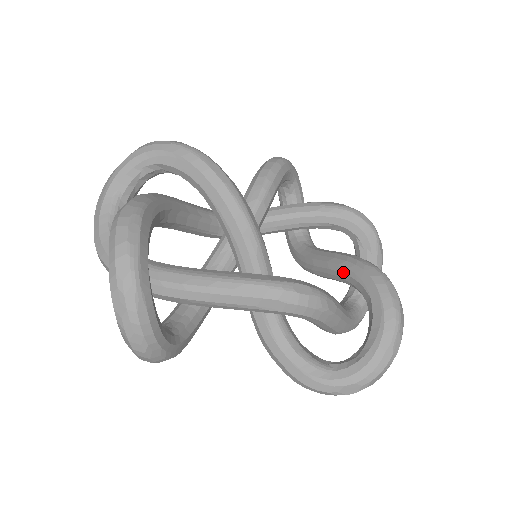
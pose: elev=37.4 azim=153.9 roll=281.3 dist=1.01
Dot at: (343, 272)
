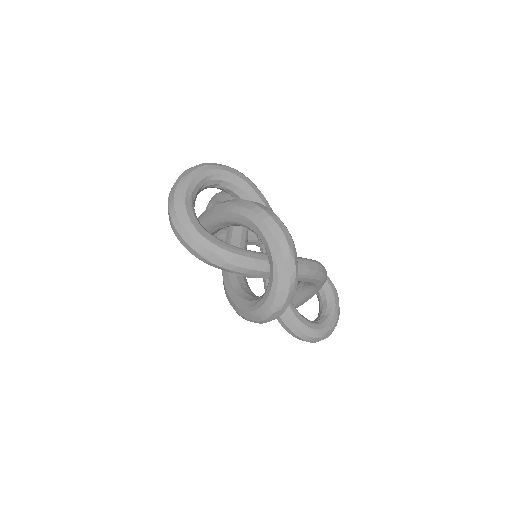
Dot at: occluded
